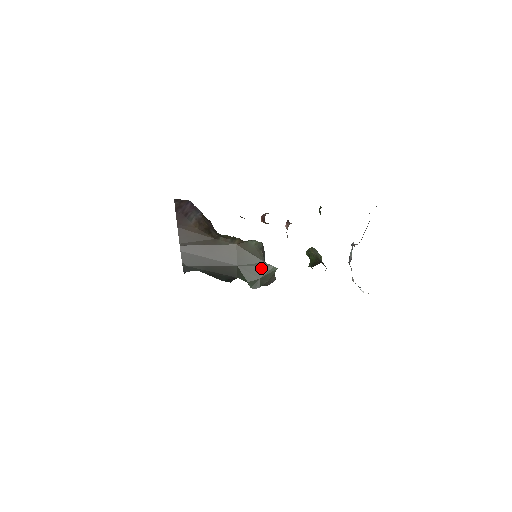
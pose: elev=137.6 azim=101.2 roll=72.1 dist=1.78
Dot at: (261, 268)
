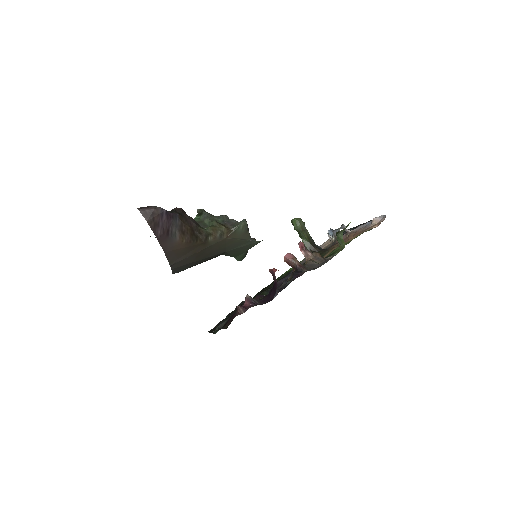
Dot at: (248, 246)
